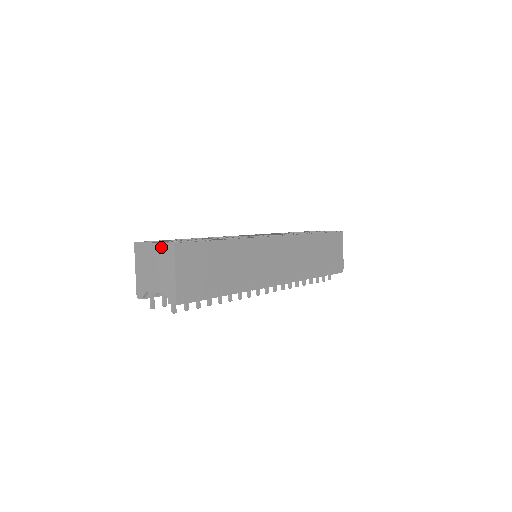
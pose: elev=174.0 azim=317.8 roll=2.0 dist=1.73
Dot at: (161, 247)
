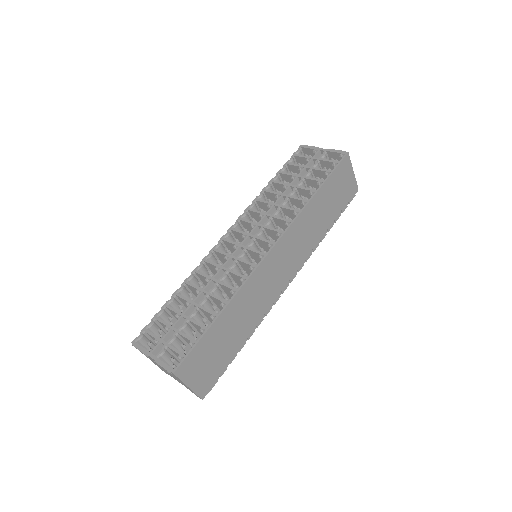
Dot at: occluded
